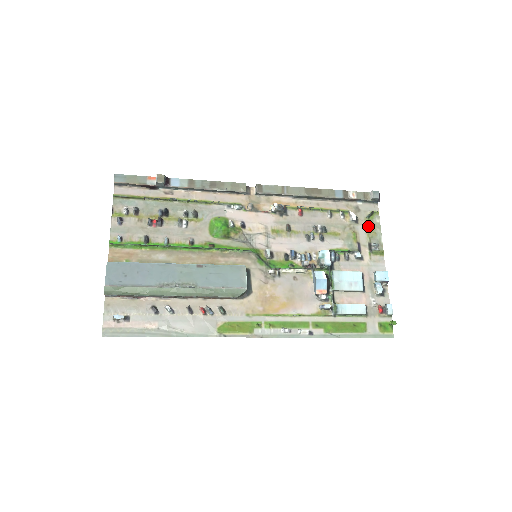
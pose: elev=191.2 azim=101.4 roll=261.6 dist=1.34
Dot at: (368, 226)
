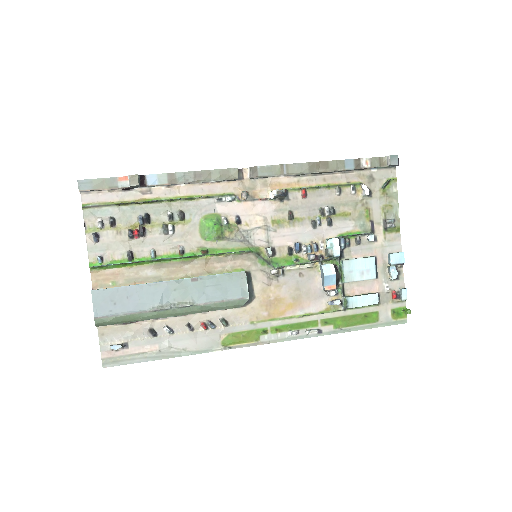
Dot at: (383, 198)
